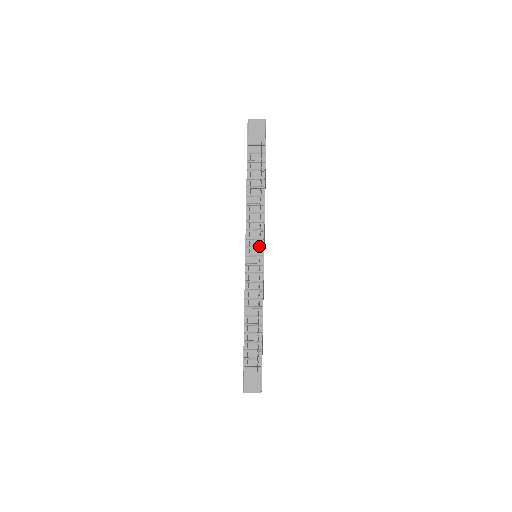
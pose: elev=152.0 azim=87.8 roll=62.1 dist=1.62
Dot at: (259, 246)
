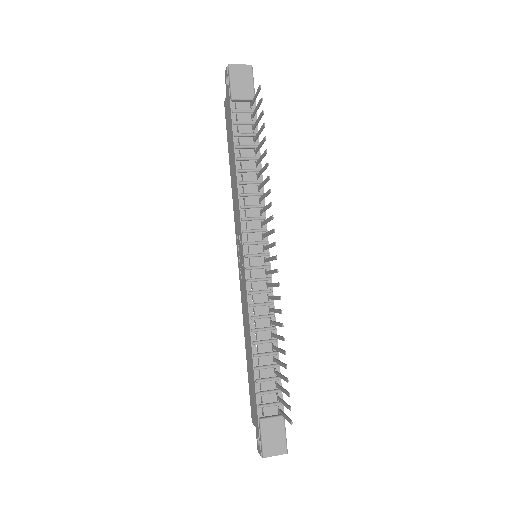
Dot at: (262, 240)
